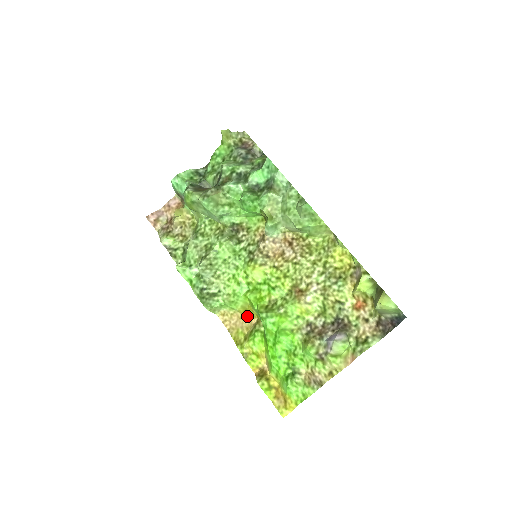
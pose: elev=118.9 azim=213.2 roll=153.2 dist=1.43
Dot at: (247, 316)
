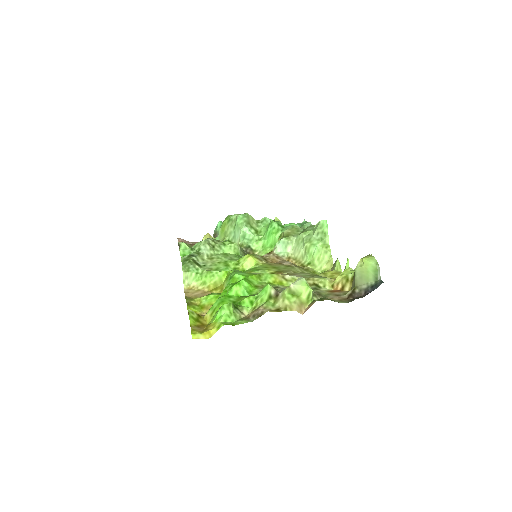
Dot at: (213, 292)
